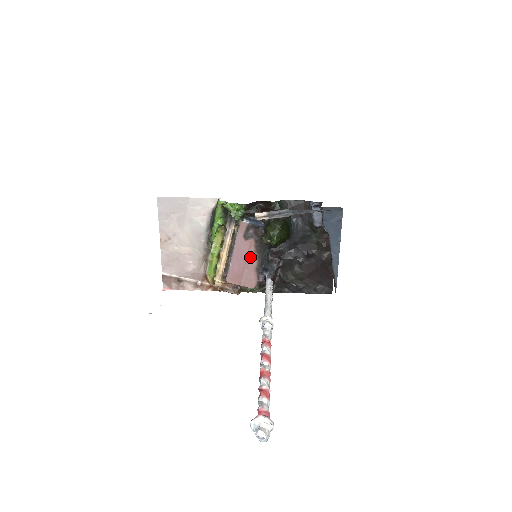
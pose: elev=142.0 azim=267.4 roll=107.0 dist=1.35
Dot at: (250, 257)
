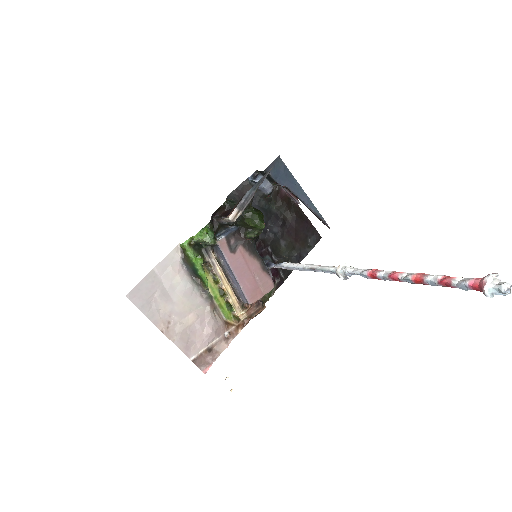
Dot at: (250, 264)
